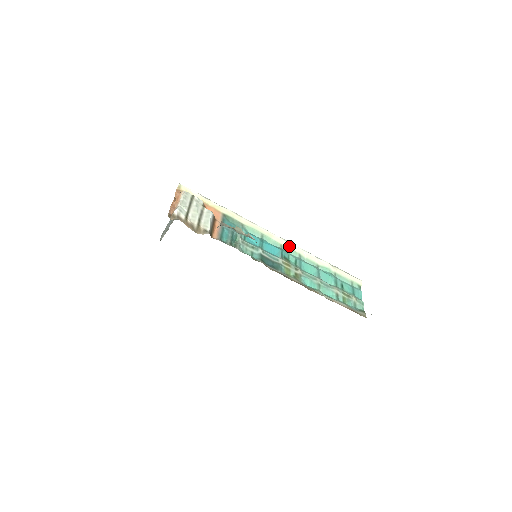
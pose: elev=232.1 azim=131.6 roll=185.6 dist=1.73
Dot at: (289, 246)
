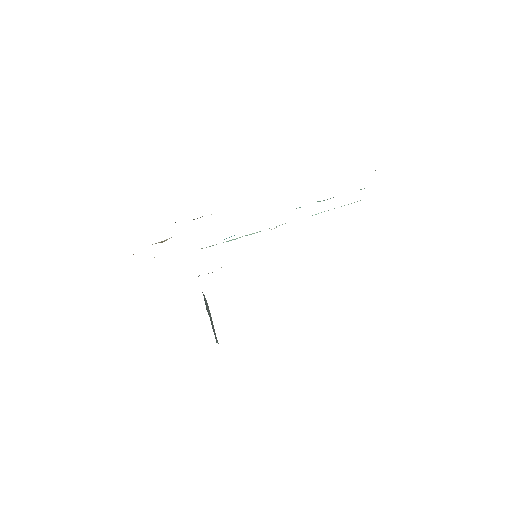
Dot at: occluded
